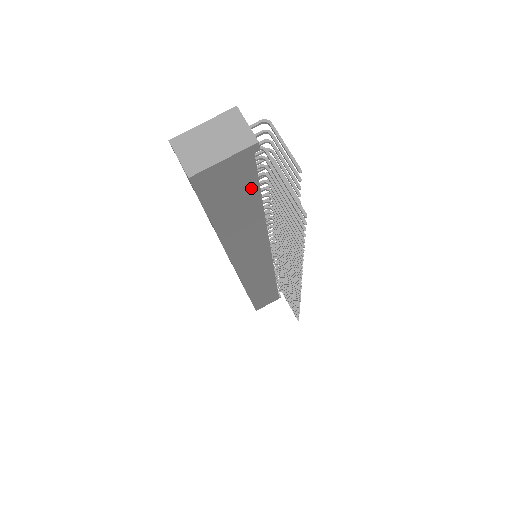
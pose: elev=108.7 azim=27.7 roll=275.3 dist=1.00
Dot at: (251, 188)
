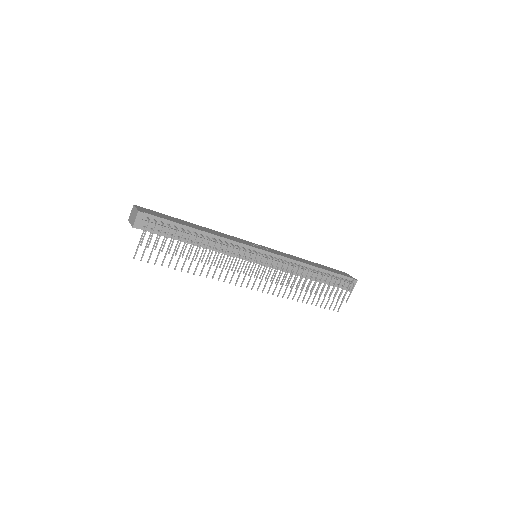
Dot at: (162, 235)
